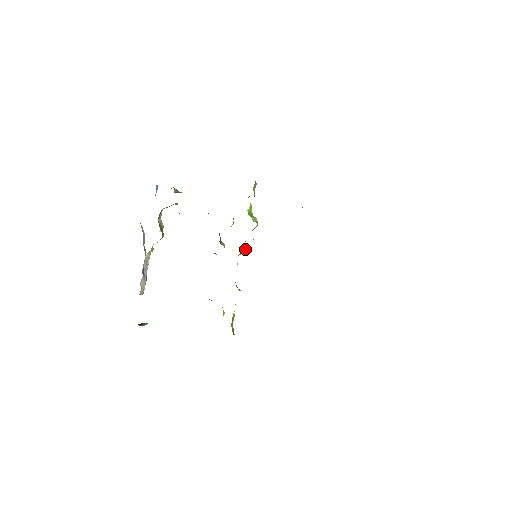
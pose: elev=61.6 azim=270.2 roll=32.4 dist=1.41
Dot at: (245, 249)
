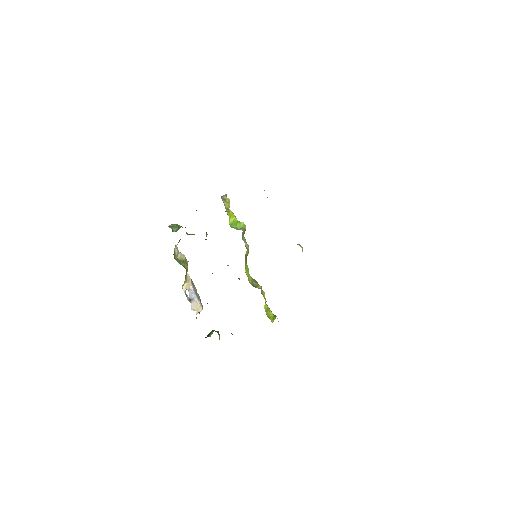
Dot at: (247, 251)
